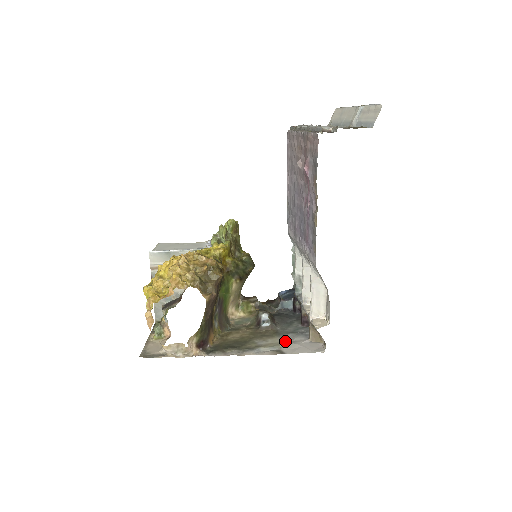
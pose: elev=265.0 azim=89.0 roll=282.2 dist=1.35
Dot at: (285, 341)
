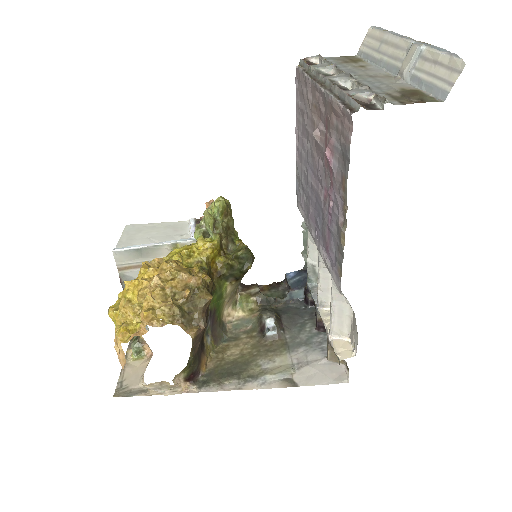
Dot at: (297, 361)
